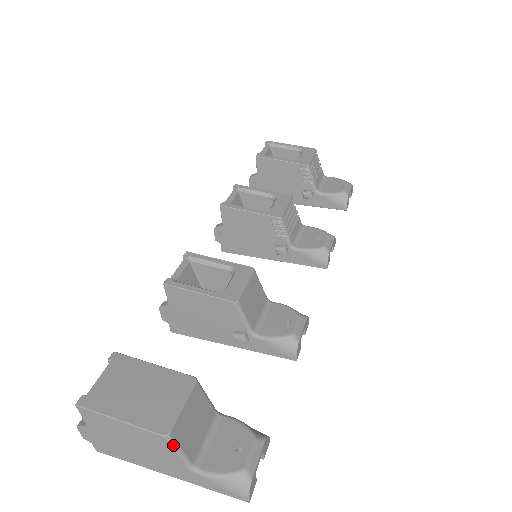
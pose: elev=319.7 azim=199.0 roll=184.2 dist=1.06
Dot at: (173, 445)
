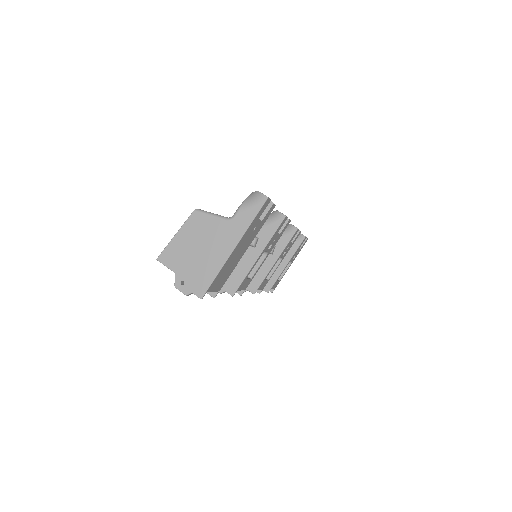
Dot at: (204, 212)
